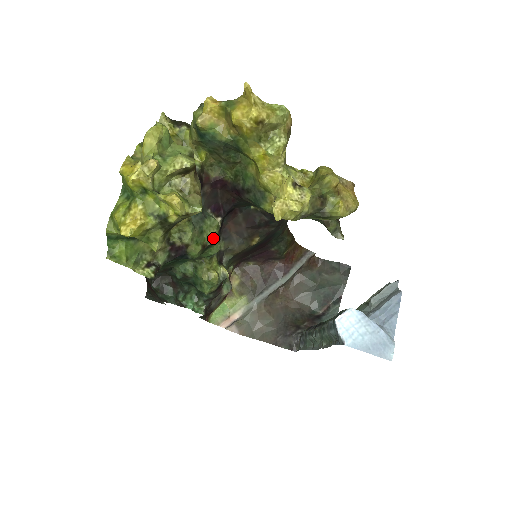
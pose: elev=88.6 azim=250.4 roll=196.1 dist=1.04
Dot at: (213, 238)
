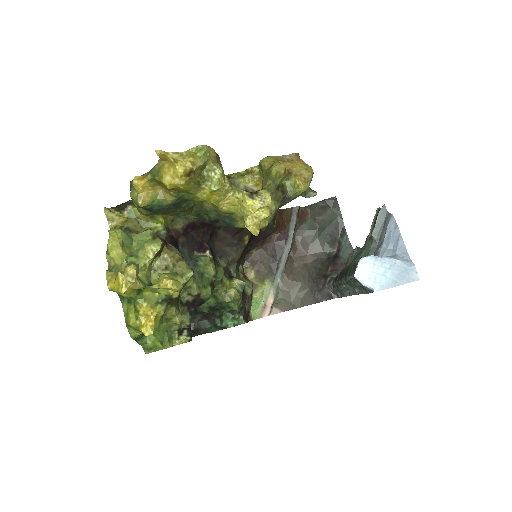
Dot at: (214, 272)
